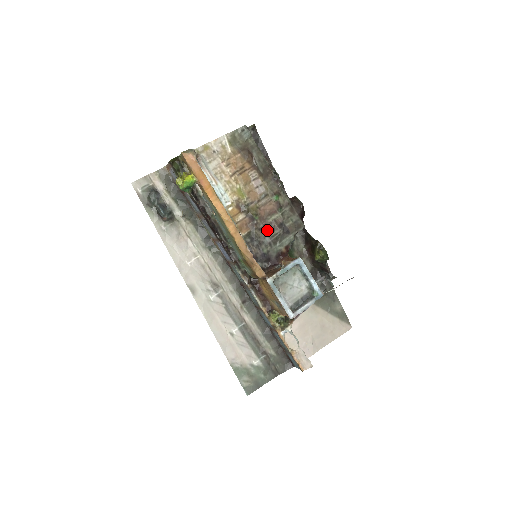
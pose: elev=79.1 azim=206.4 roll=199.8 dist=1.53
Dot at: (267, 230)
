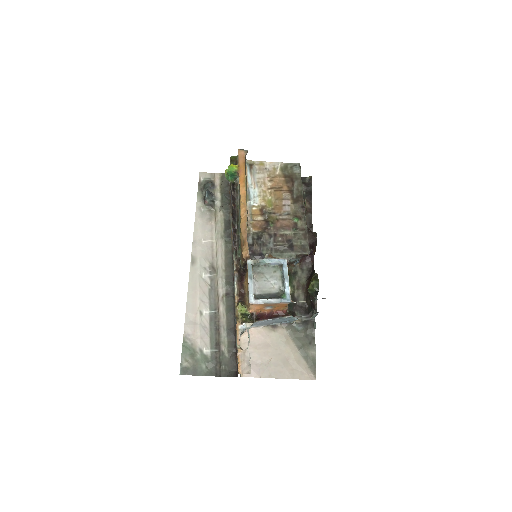
Dot at: (275, 238)
